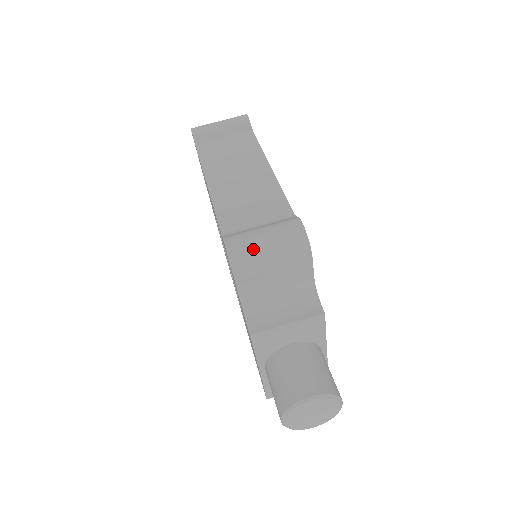
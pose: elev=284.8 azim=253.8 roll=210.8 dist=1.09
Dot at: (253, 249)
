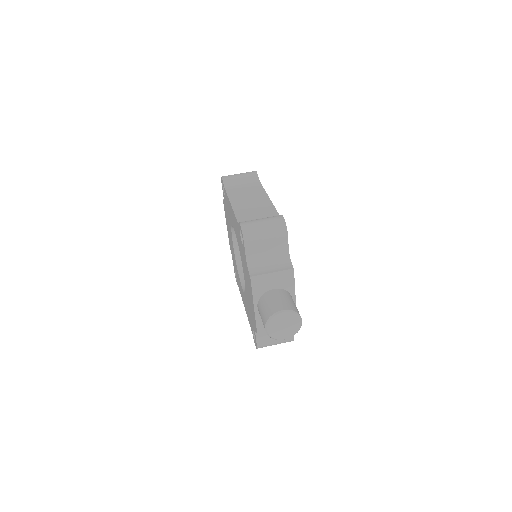
Dot at: (255, 227)
